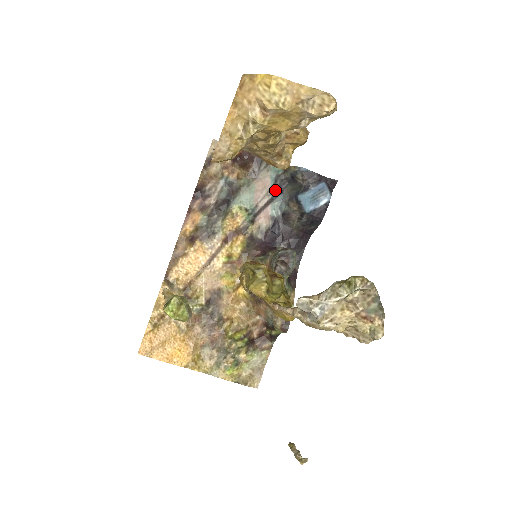
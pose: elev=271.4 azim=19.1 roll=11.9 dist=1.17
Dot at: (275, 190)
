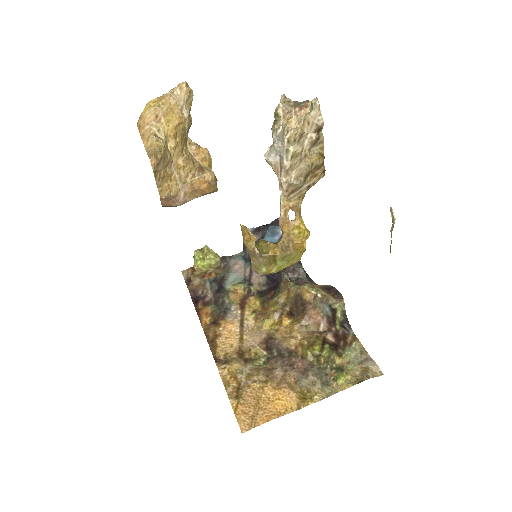
Dot at: (249, 263)
